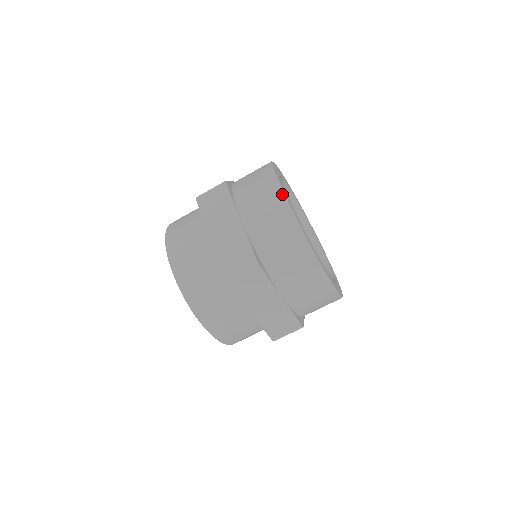
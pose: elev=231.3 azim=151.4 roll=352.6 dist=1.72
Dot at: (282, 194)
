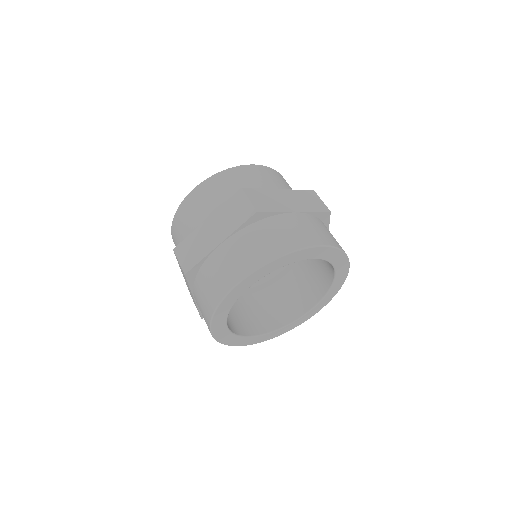
Dot at: (210, 331)
